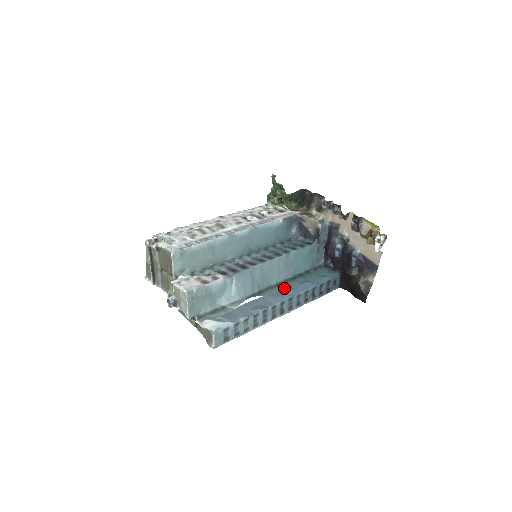
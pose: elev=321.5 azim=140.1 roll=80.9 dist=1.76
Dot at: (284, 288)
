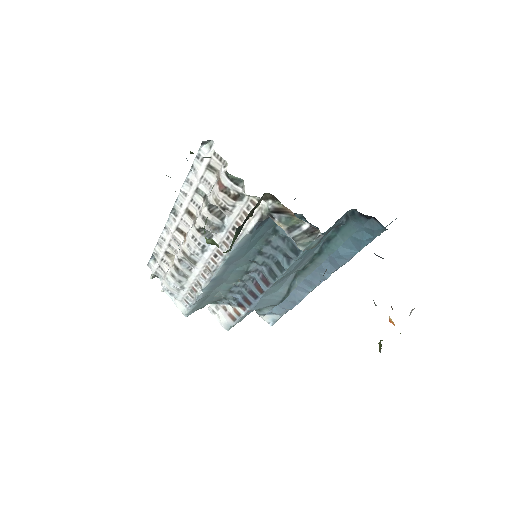
Dot at: (314, 264)
